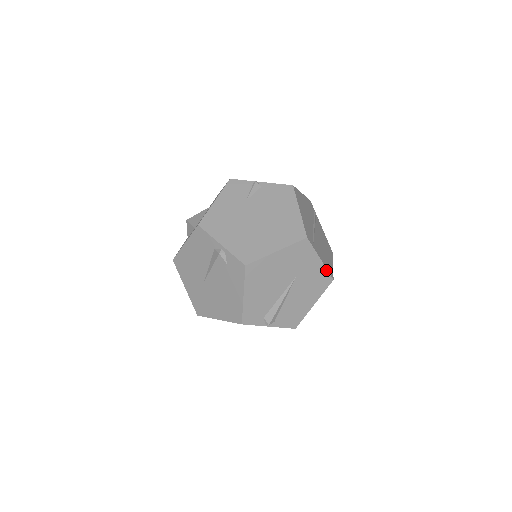
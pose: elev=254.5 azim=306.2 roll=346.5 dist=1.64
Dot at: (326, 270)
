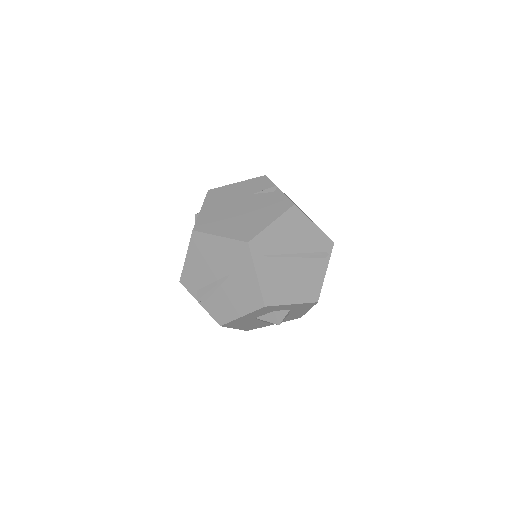
Dot at: (260, 290)
